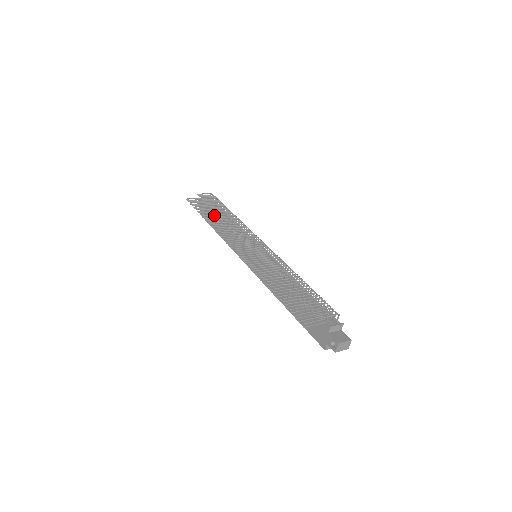
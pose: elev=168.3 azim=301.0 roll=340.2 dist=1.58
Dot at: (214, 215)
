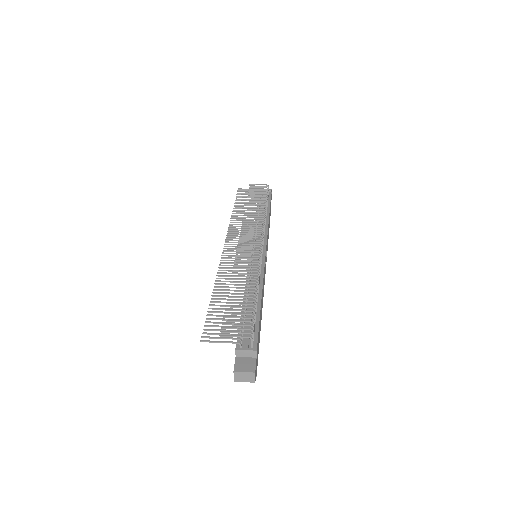
Dot at: occluded
